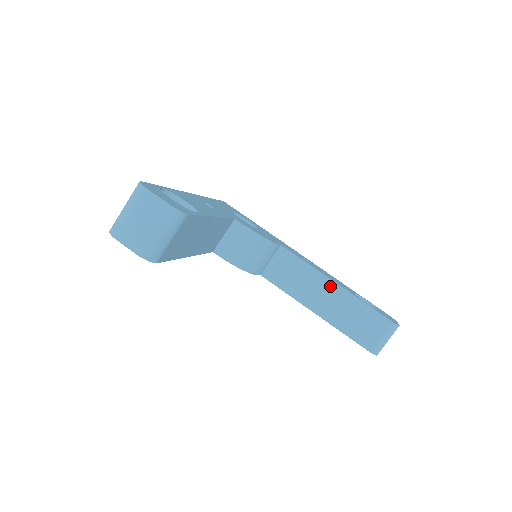
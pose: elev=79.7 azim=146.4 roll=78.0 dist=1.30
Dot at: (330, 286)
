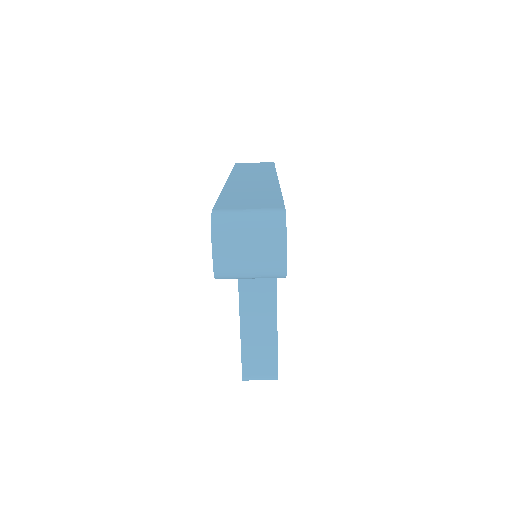
Dot at: (271, 316)
